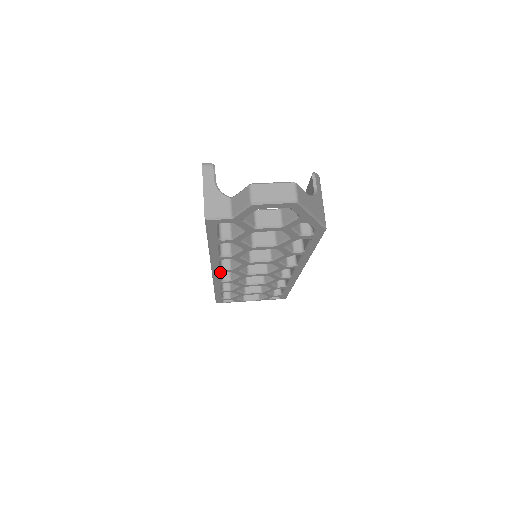
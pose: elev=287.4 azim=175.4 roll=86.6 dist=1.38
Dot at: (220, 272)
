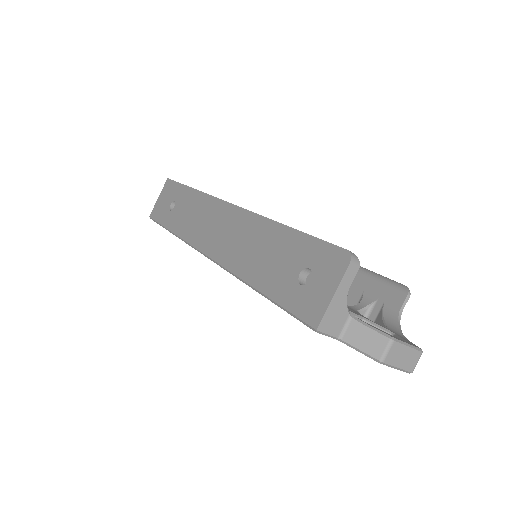
Dot at: occluded
